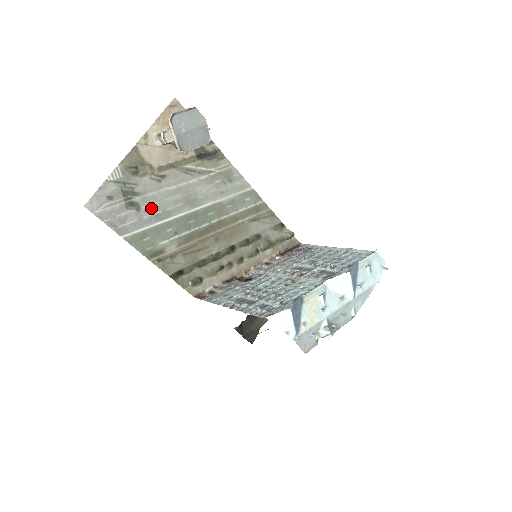
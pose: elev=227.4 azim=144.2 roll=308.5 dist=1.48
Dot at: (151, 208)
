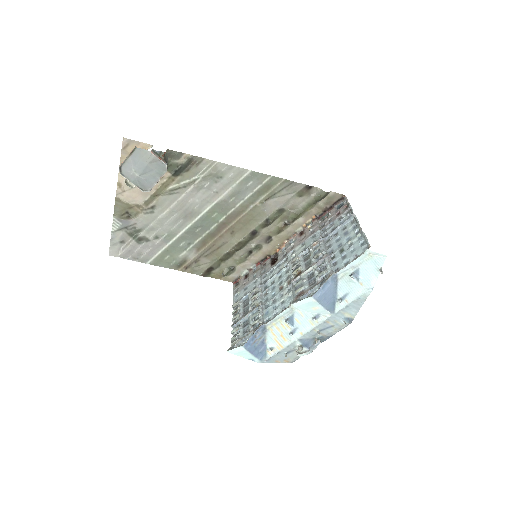
Dot at: (157, 235)
